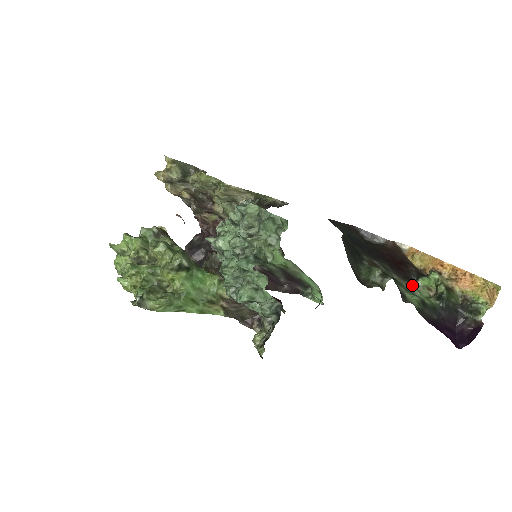
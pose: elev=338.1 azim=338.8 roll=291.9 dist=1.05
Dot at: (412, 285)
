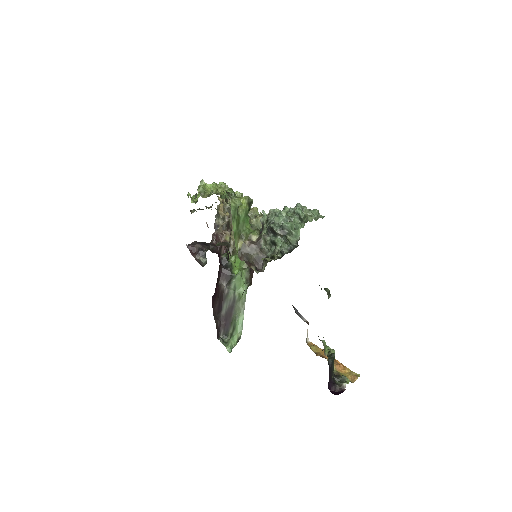
Dot at: occluded
